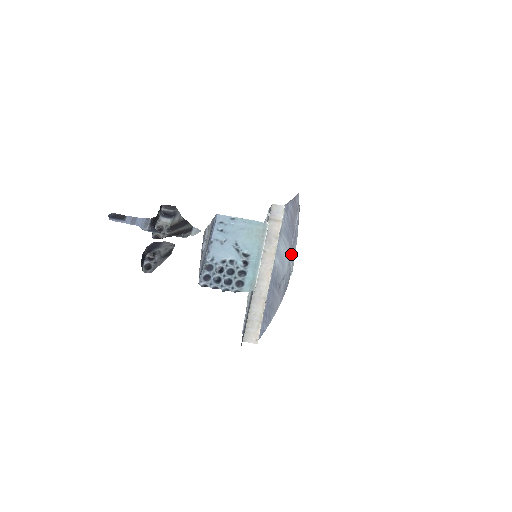
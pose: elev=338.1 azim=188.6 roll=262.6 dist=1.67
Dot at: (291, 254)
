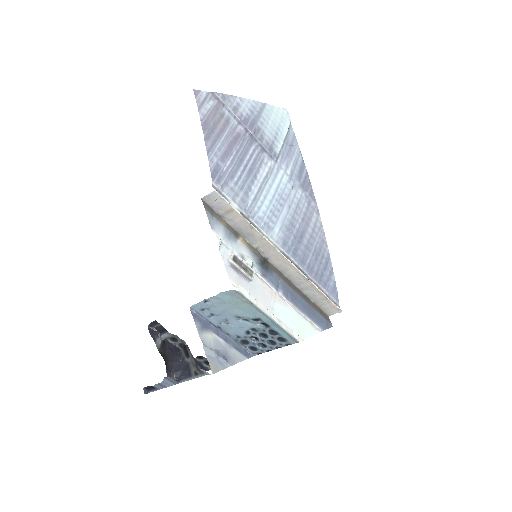
Dot at: (272, 152)
